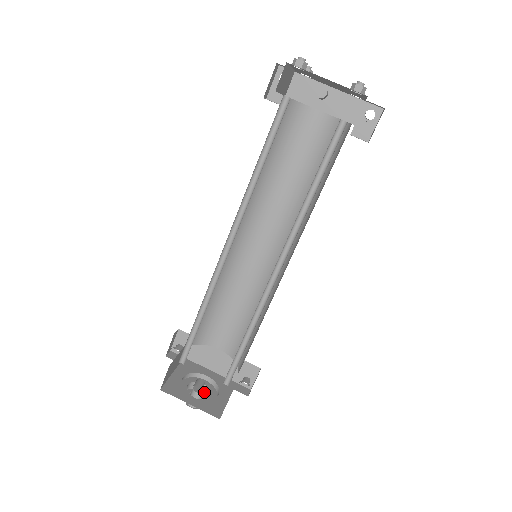
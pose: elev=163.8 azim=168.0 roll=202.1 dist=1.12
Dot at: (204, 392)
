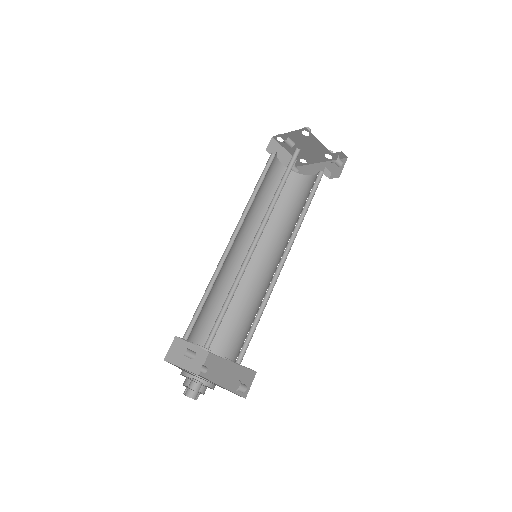
Dot at: occluded
